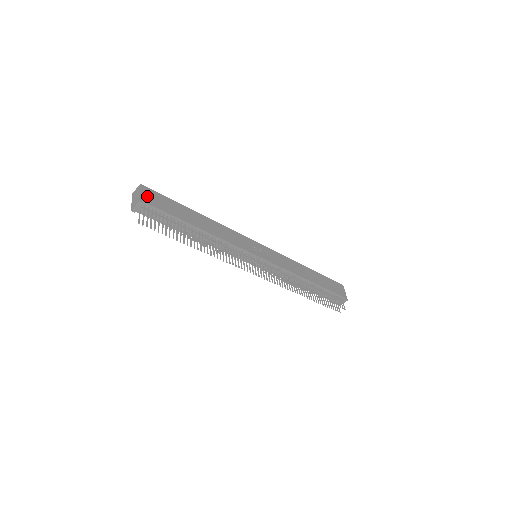
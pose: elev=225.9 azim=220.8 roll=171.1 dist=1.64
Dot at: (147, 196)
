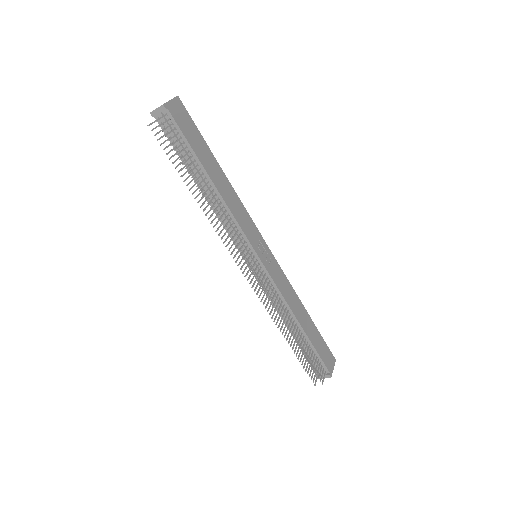
Dot at: (176, 109)
